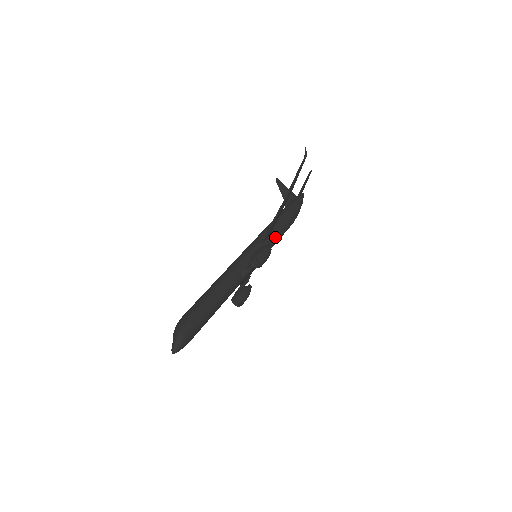
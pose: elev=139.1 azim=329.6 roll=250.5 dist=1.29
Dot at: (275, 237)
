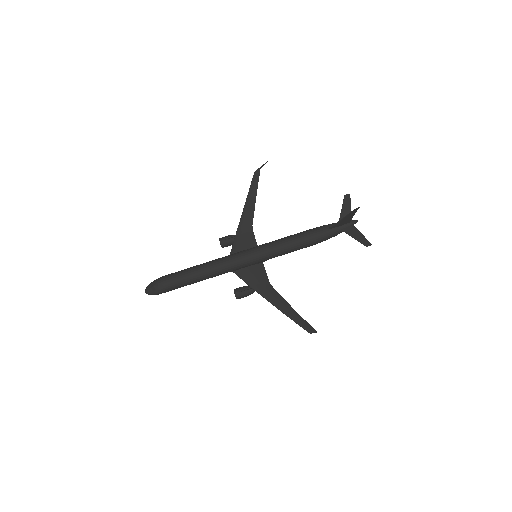
Dot at: (283, 254)
